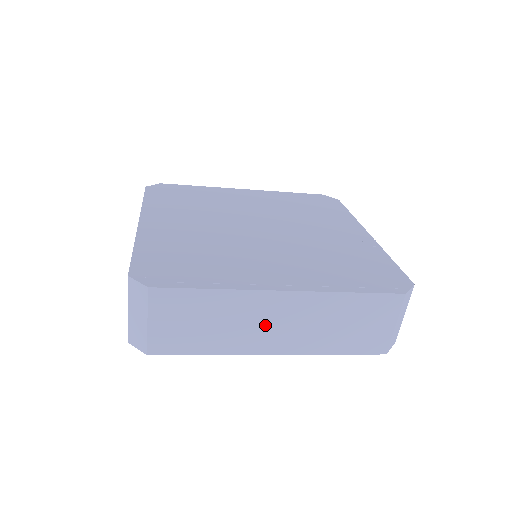
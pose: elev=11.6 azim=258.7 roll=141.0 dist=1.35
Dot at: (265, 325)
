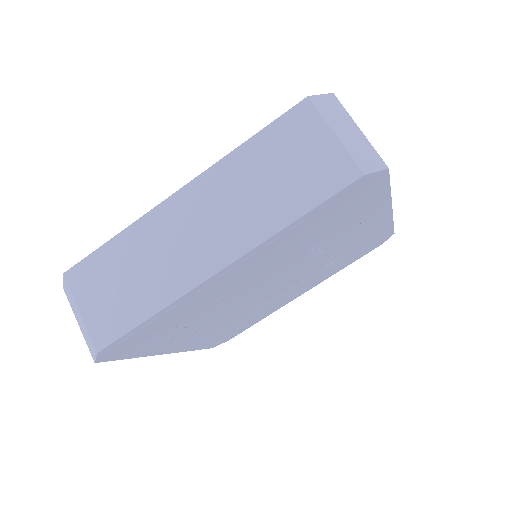
Dot at: (186, 240)
